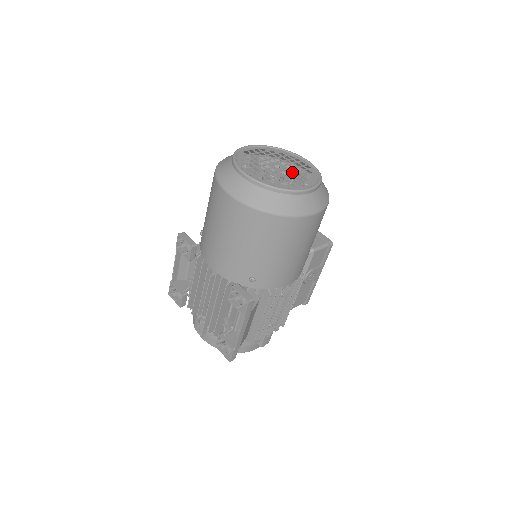
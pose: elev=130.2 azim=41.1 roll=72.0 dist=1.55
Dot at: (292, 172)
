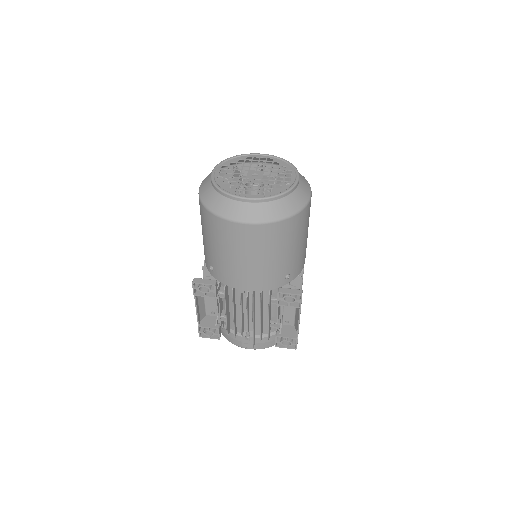
Dot at: (269, 172)
